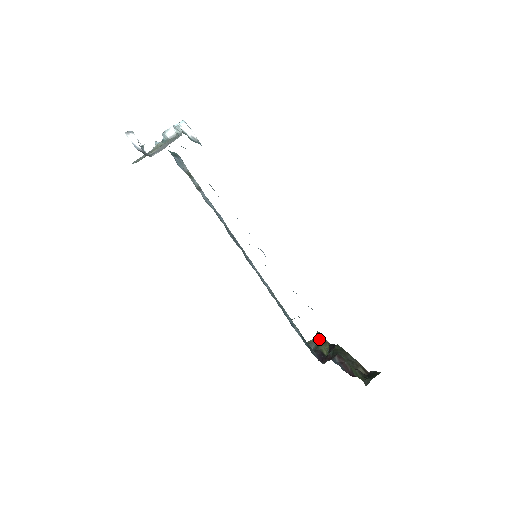
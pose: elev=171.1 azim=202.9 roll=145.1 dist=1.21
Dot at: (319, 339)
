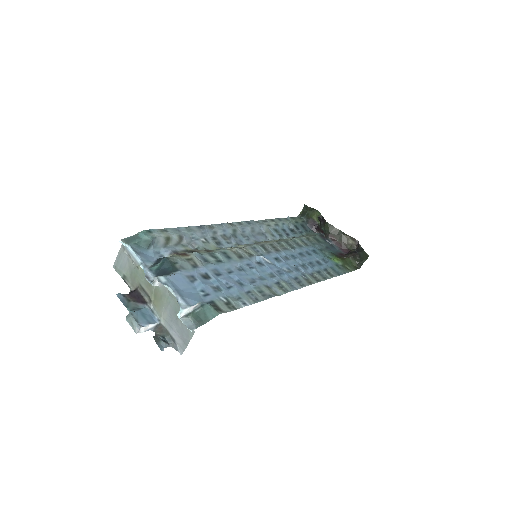
Dot at: (308, 211)
